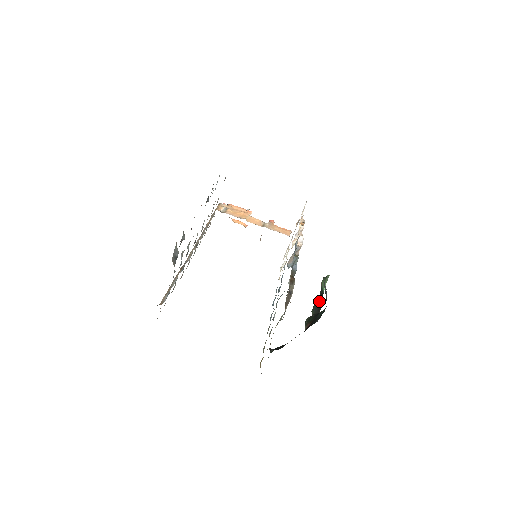
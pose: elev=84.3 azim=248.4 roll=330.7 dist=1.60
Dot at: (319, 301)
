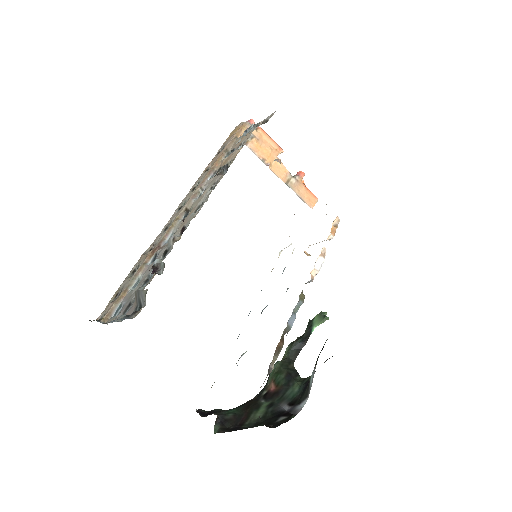
Dot at: (301, 344)
